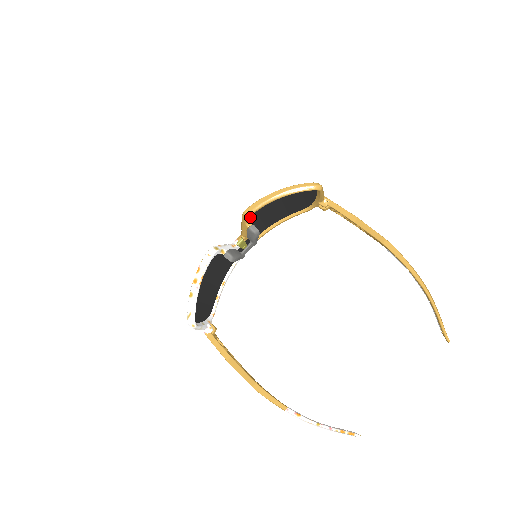
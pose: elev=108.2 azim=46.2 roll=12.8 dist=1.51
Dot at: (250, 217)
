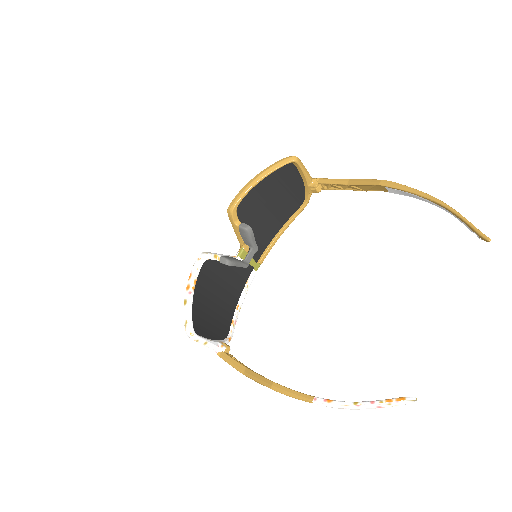
Dot at: (235, 213)
